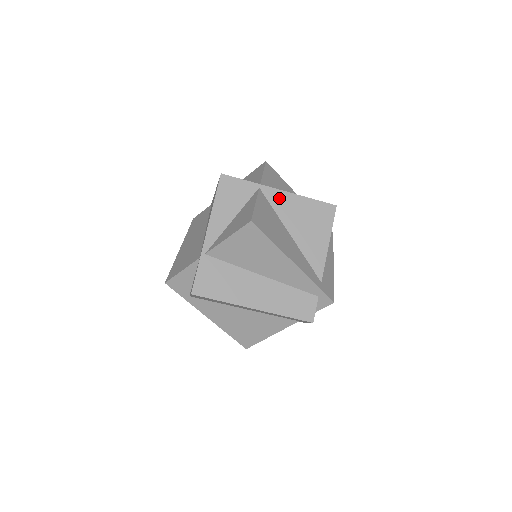
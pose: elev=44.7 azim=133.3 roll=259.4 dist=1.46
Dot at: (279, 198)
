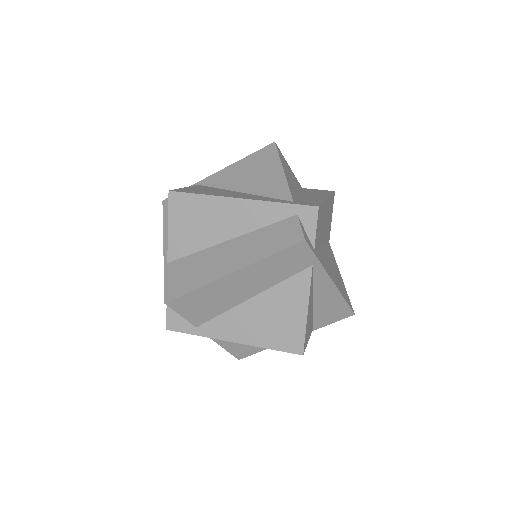
Dot at: (218, 178)
